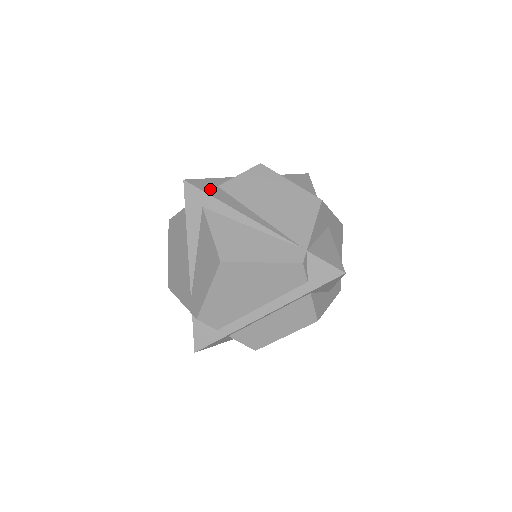
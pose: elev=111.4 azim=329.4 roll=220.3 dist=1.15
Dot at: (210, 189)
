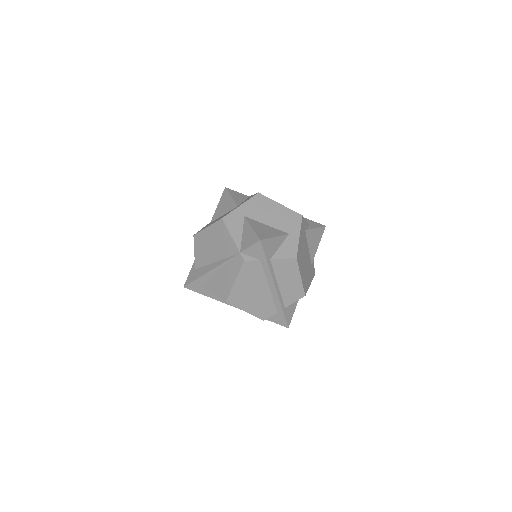
Dot at: (193, 276)
